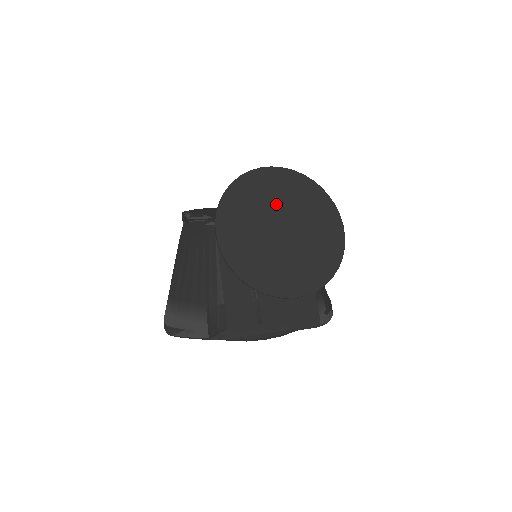
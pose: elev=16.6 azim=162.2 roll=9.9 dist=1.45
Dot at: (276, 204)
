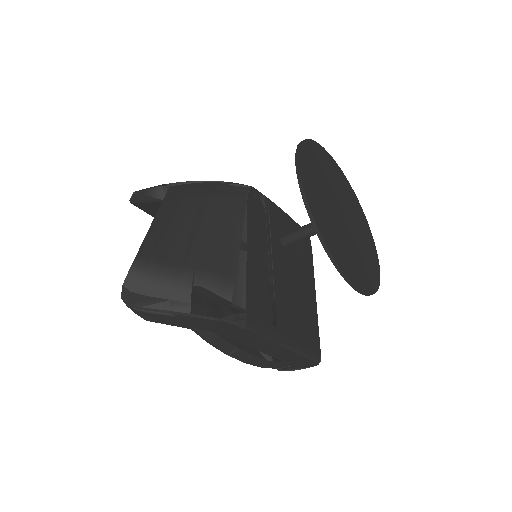
Dot at: (336, 188)
